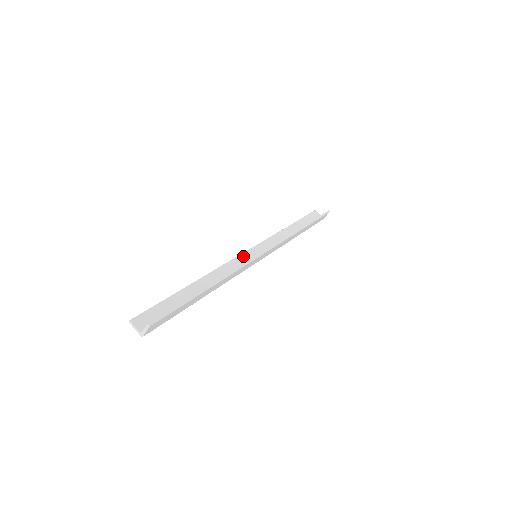
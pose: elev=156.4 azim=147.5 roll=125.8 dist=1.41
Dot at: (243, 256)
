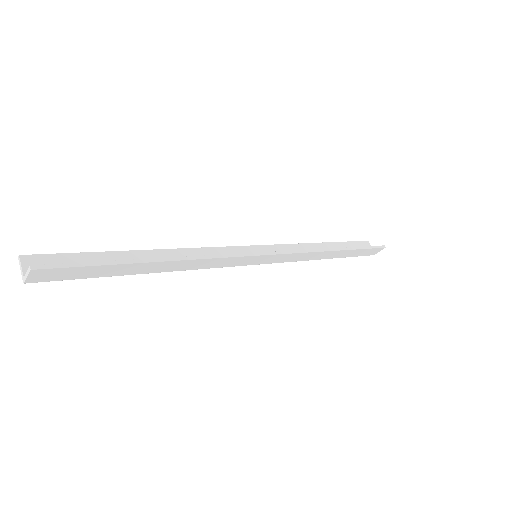
Dot at: (238, 249)
